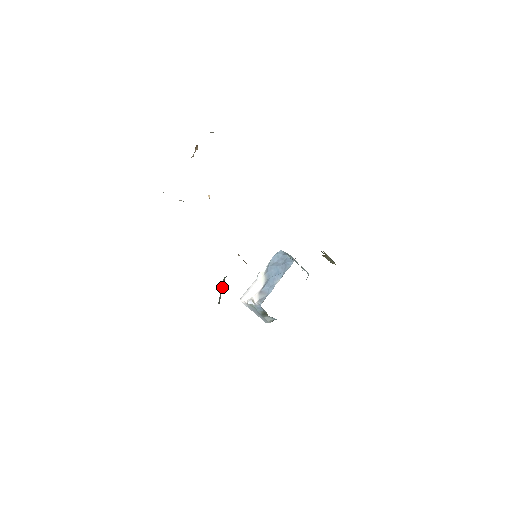
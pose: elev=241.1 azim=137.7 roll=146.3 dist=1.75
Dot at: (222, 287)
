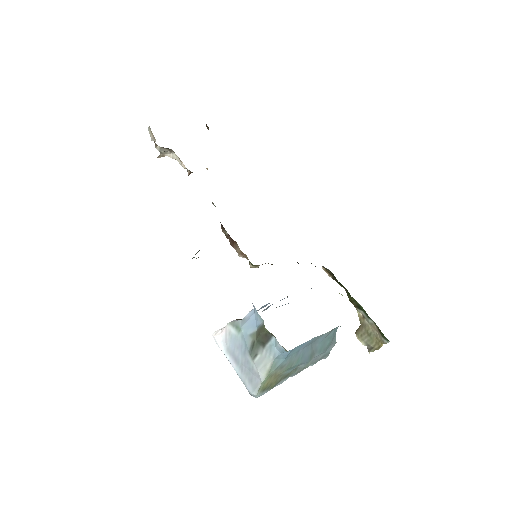
Dot at: occluded
